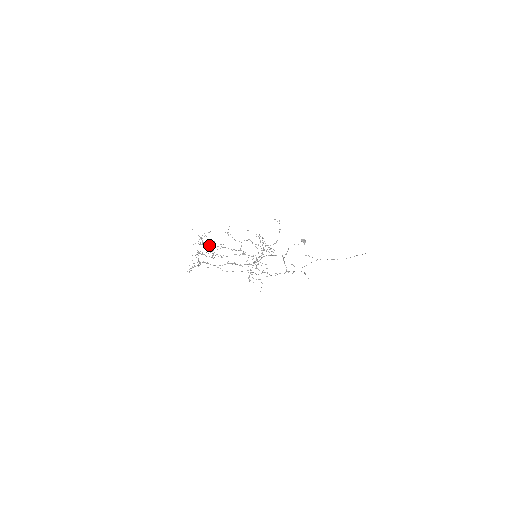
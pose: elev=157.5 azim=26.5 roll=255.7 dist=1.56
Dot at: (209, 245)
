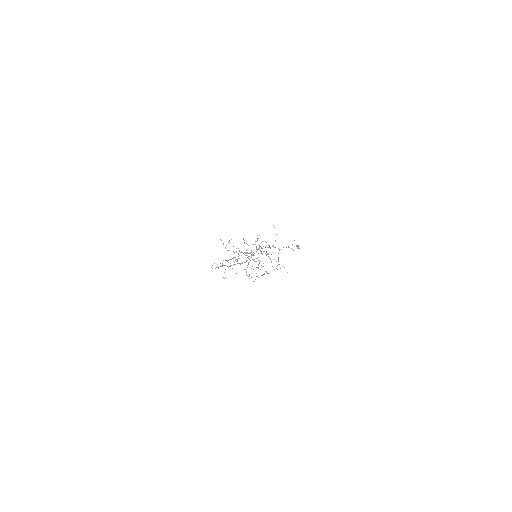
Dot at: occluded
